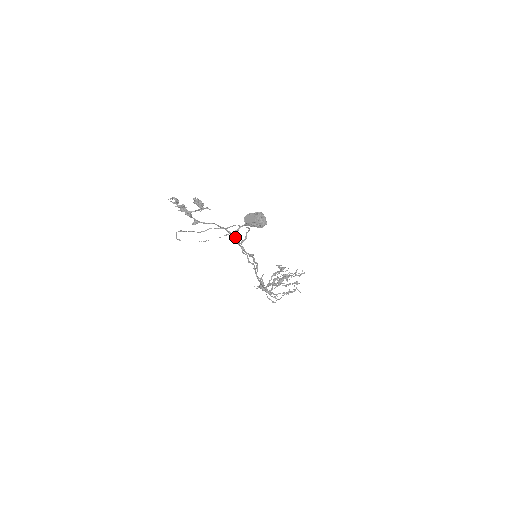
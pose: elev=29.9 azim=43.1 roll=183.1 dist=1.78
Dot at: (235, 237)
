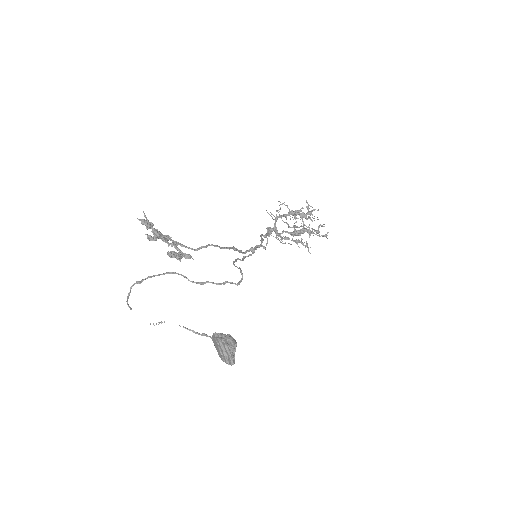
Dot at: (231, 248)
